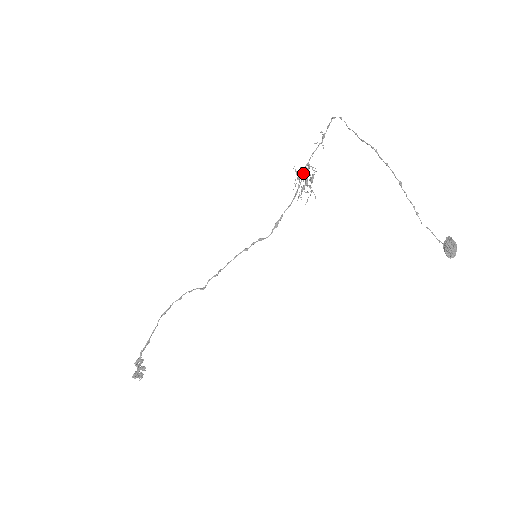
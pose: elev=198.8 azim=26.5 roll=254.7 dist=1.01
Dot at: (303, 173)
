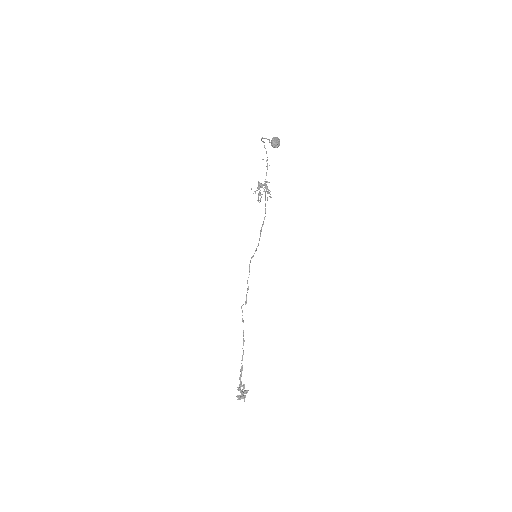
Dot at: (258, 187)
